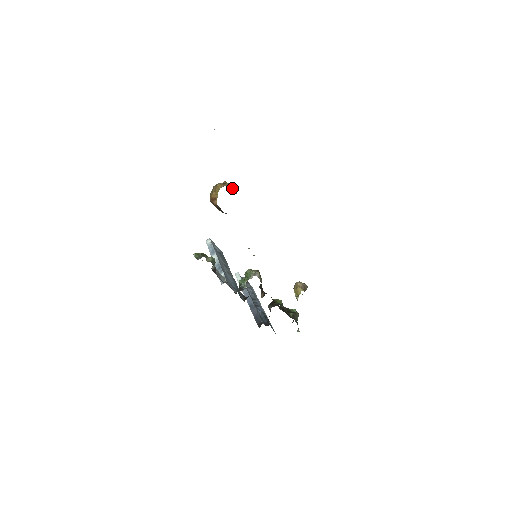
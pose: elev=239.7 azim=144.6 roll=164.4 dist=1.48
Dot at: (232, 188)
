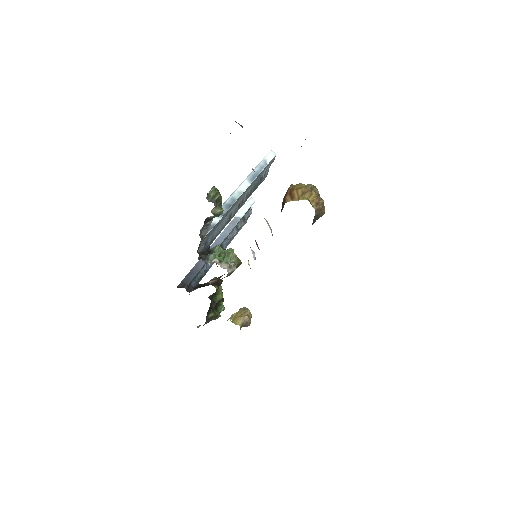
Dot at: (317, 216)
